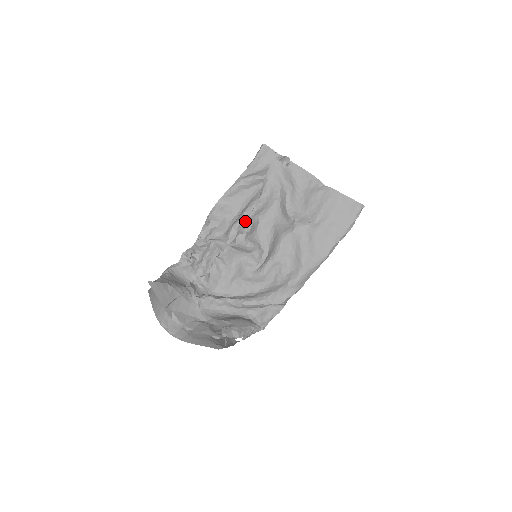
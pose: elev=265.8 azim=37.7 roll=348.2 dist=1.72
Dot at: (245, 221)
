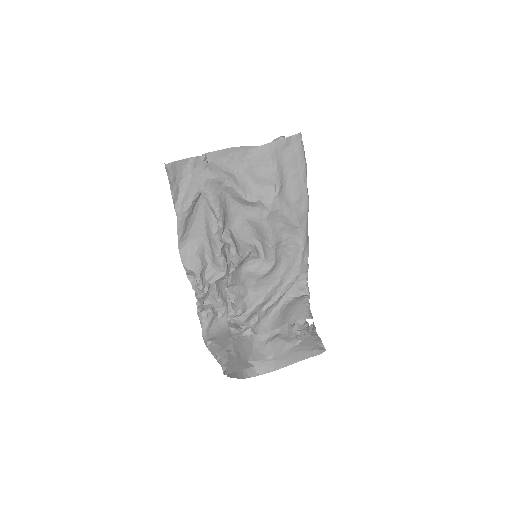
Dot at: (221, 242)
